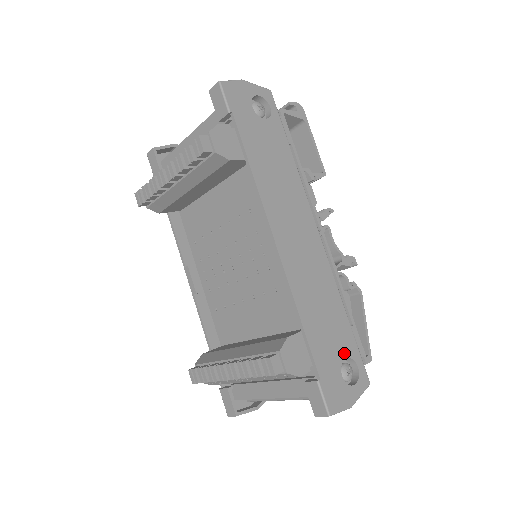
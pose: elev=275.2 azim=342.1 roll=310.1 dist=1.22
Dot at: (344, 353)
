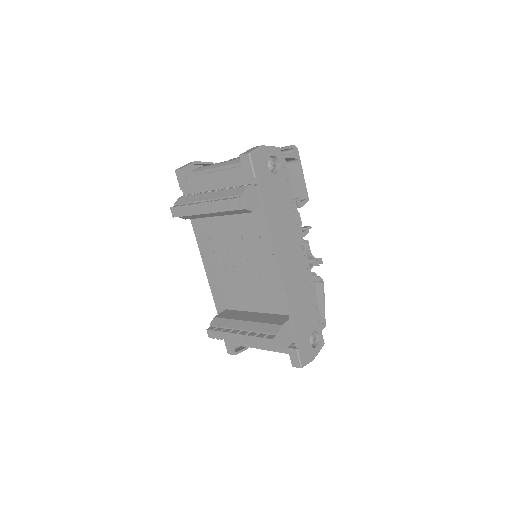
Dot at: (312, 329)
